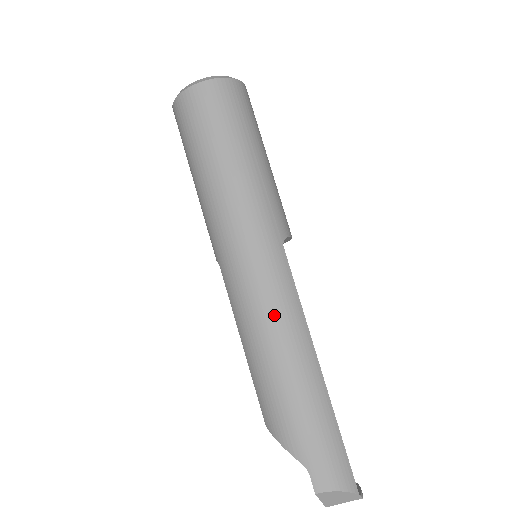
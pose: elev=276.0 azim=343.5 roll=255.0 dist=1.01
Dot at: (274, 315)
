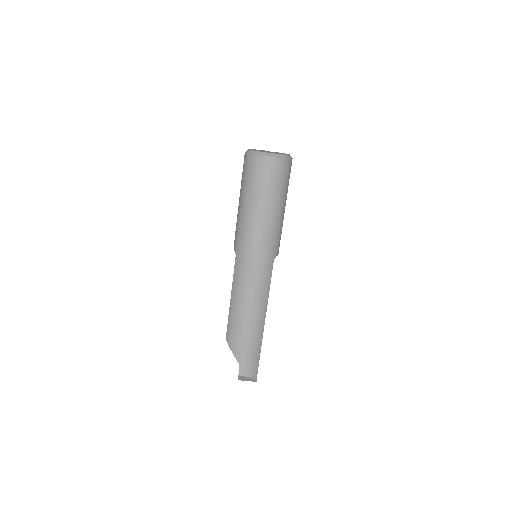
Dot at: (255, 295)
